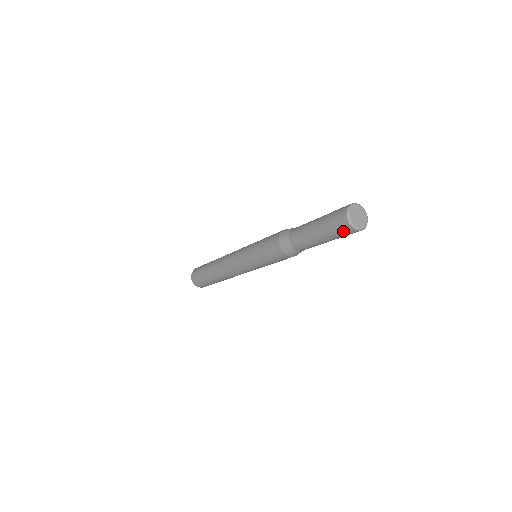
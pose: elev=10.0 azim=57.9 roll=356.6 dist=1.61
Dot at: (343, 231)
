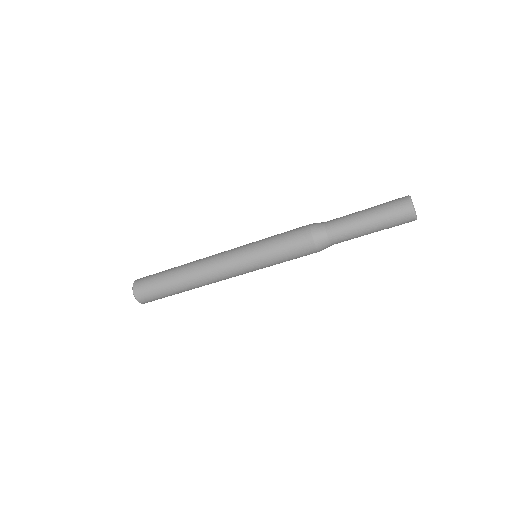
Dot at: (402, 220)
